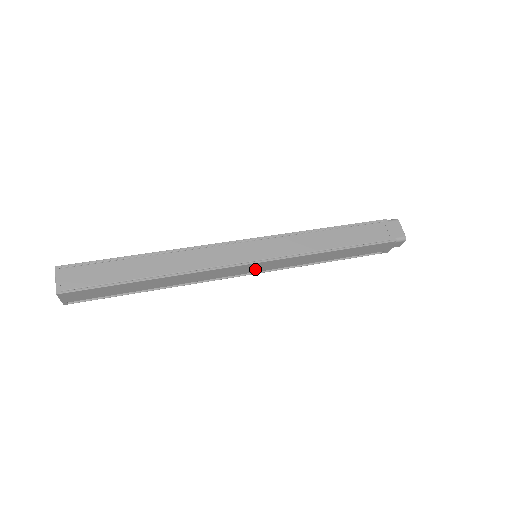
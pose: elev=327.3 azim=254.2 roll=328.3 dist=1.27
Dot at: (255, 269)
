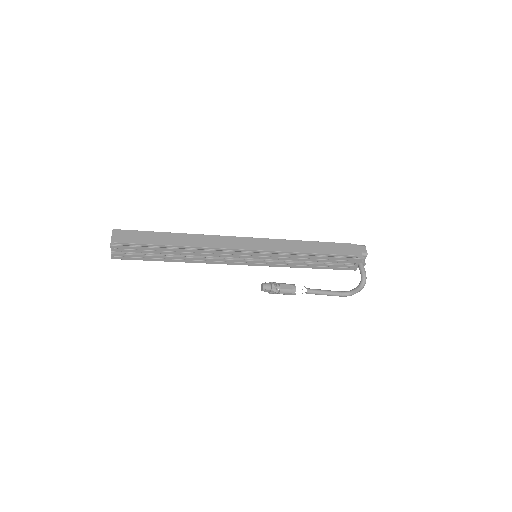
Dot at: (254, 246)
